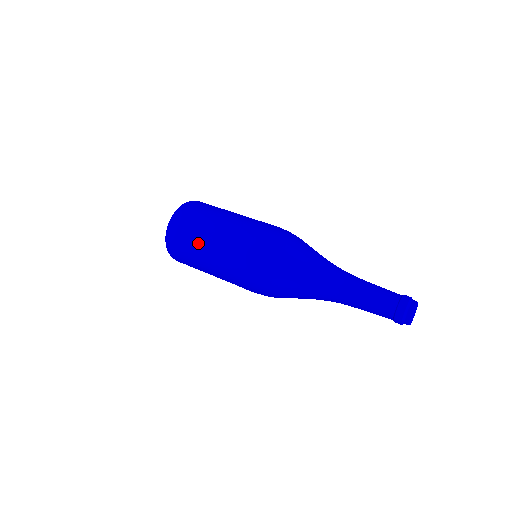
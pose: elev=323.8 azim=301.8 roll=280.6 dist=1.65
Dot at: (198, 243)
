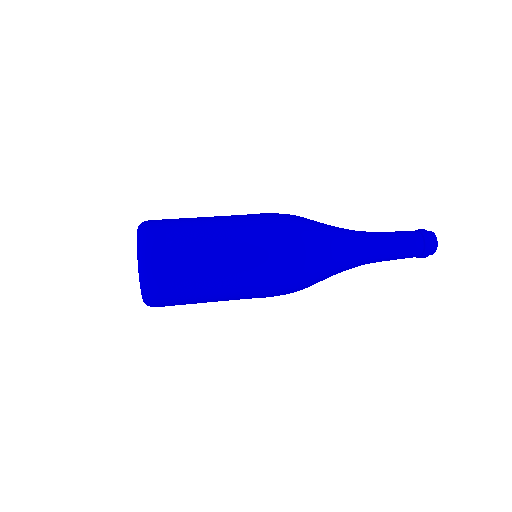
Dot at: (200, 262)
